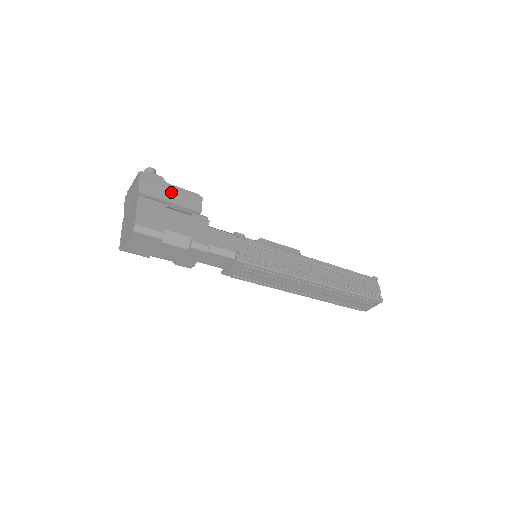
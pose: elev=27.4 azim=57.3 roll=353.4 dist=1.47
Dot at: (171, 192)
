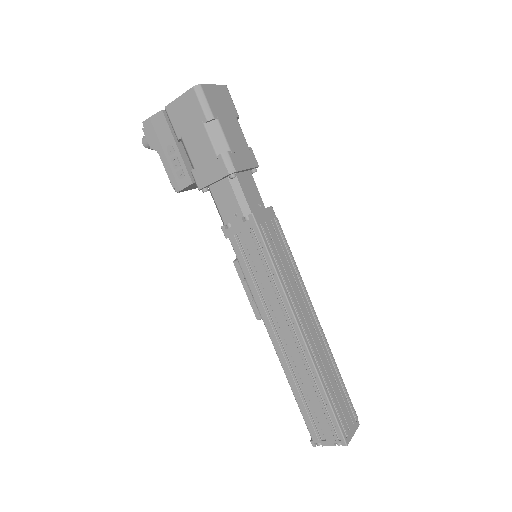
Dot at: occluded
